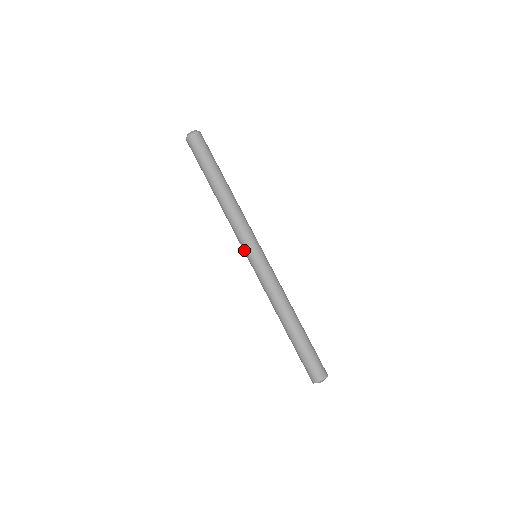
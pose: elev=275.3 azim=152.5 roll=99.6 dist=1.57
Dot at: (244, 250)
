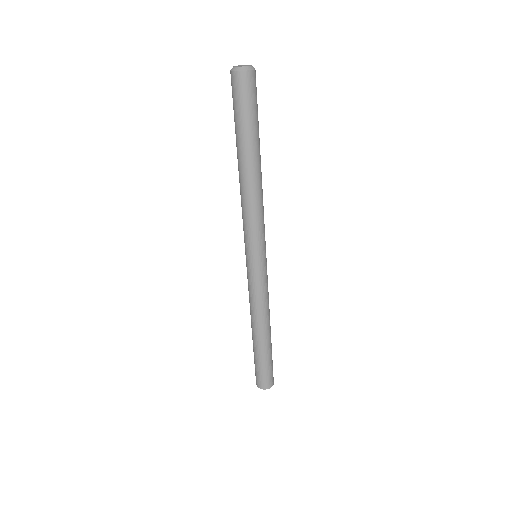
Dot at: (246, 247)
